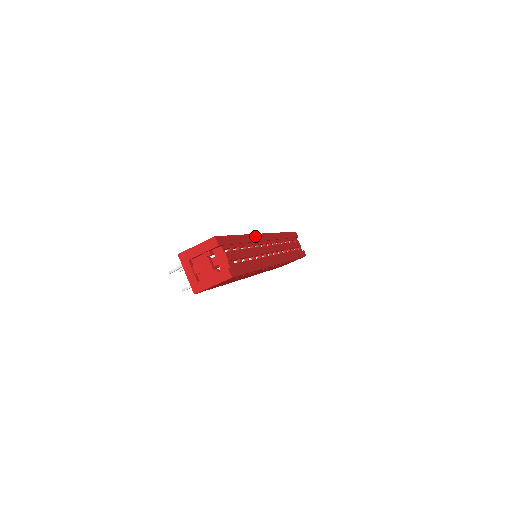
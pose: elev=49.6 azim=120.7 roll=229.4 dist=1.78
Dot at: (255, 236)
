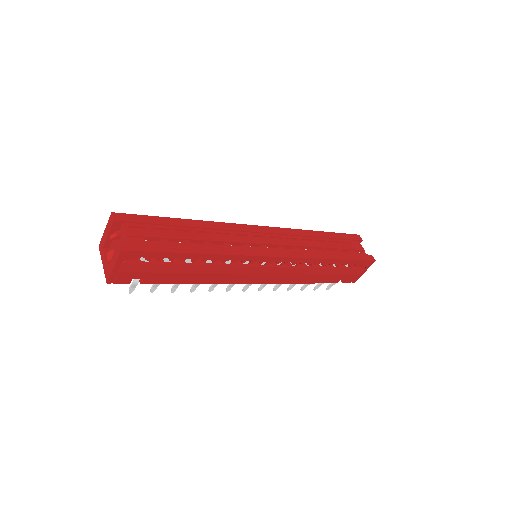
Dot at: (225, 224)
